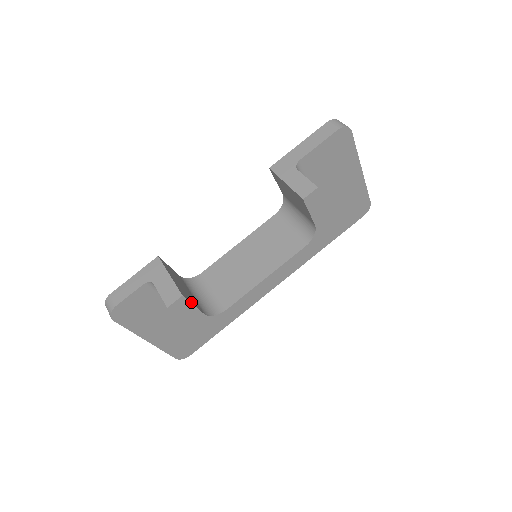
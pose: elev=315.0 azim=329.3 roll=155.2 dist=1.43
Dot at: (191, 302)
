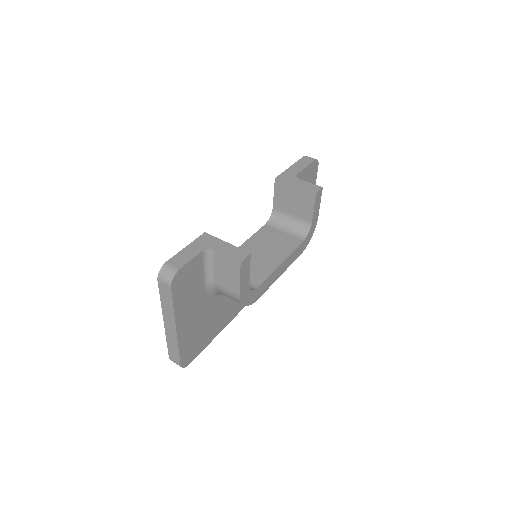
Dot at: (248, 266)
